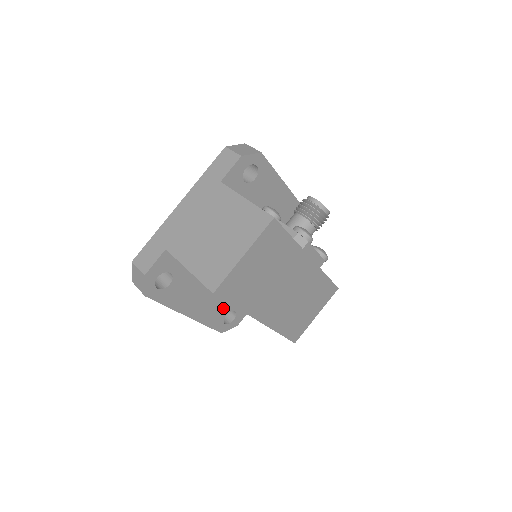
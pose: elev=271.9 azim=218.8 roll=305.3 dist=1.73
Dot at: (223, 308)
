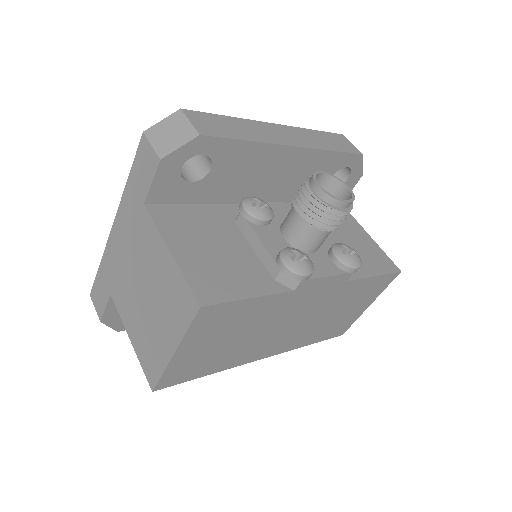
Dot at: occluded
